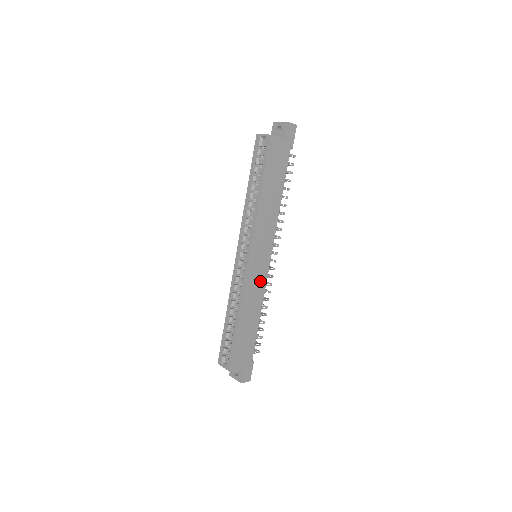
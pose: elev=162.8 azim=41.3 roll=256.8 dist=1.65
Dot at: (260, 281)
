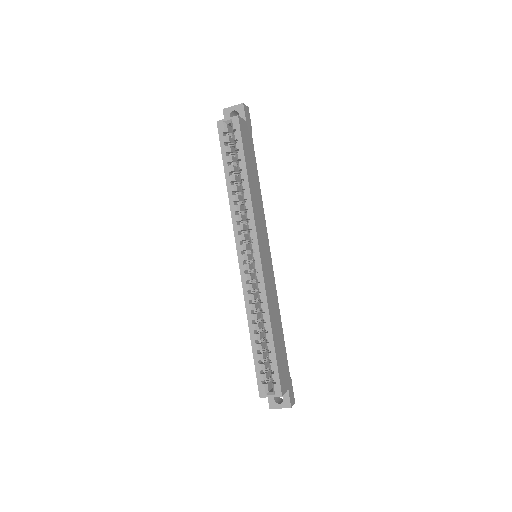
Dot at: (271, 281)
